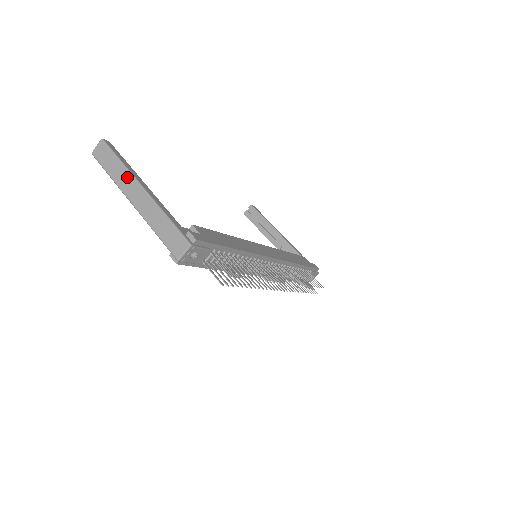
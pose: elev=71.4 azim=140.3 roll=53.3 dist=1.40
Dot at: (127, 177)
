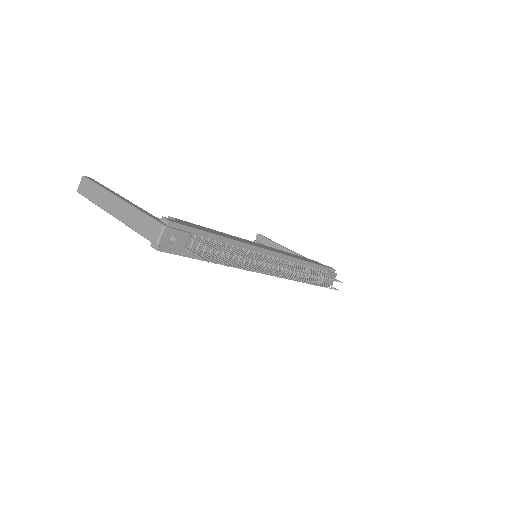
Dot at: (106, 196)
